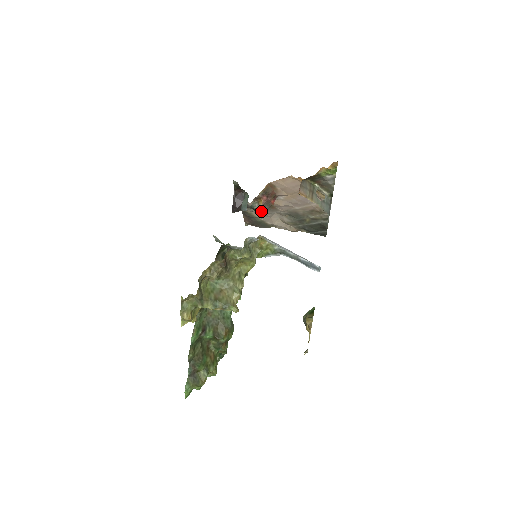
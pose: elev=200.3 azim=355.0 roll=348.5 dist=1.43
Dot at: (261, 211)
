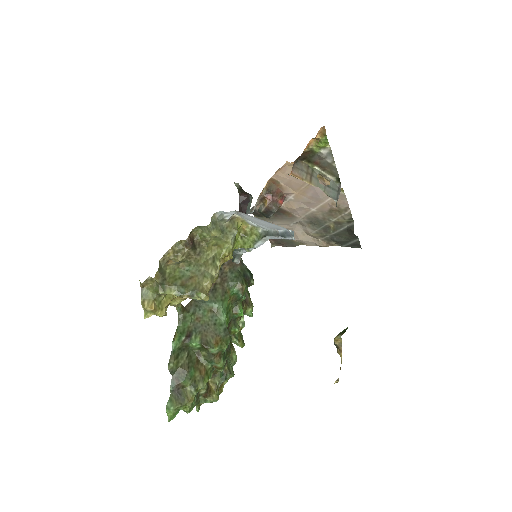
Dot at: (270, 215)
